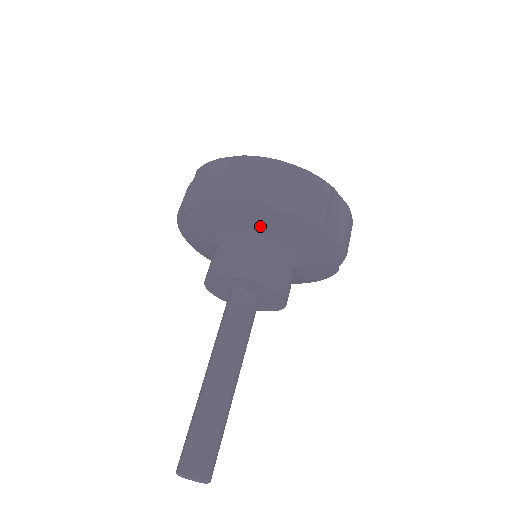
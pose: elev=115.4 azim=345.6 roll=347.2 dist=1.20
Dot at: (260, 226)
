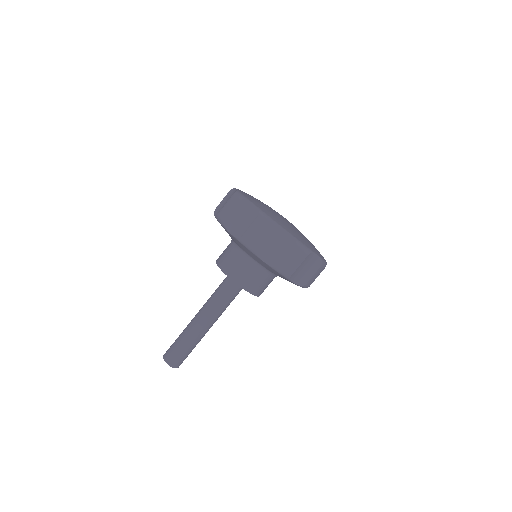
Dot at: (276, 274)
